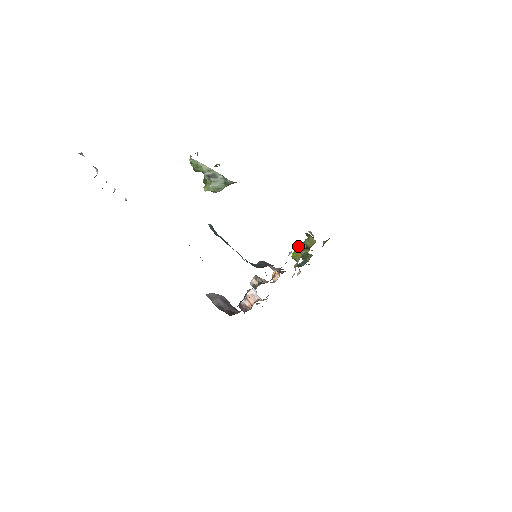
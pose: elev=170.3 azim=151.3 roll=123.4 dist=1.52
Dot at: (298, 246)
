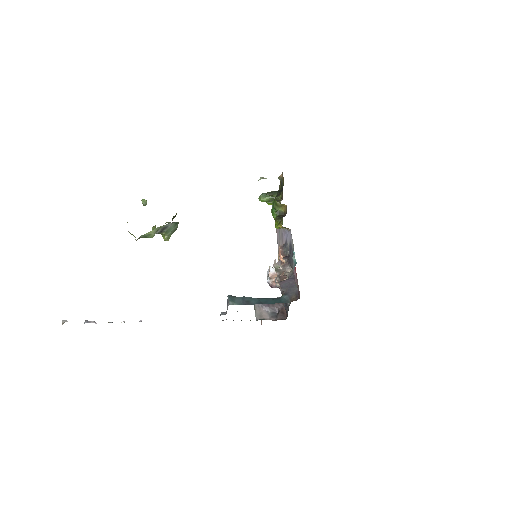
Dot at: occluded
